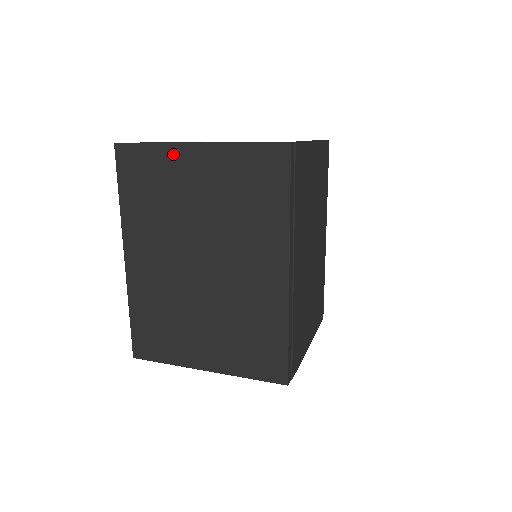
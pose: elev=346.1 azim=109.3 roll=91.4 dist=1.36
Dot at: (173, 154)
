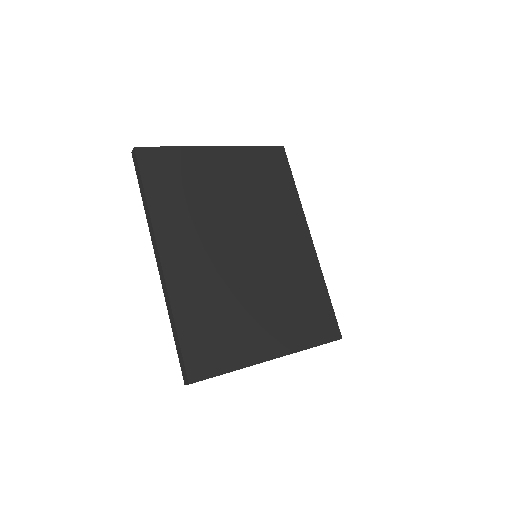
Dot at: (197, 155)
